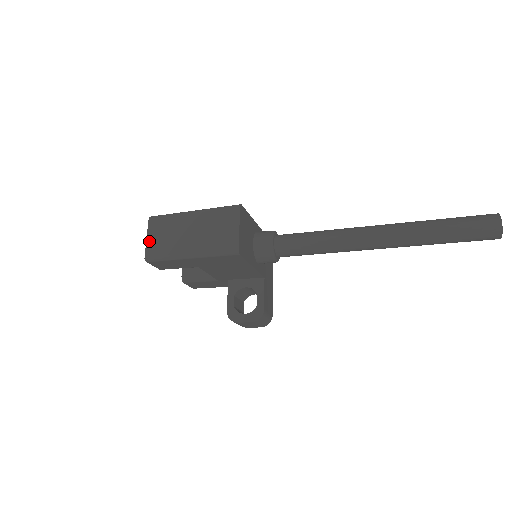
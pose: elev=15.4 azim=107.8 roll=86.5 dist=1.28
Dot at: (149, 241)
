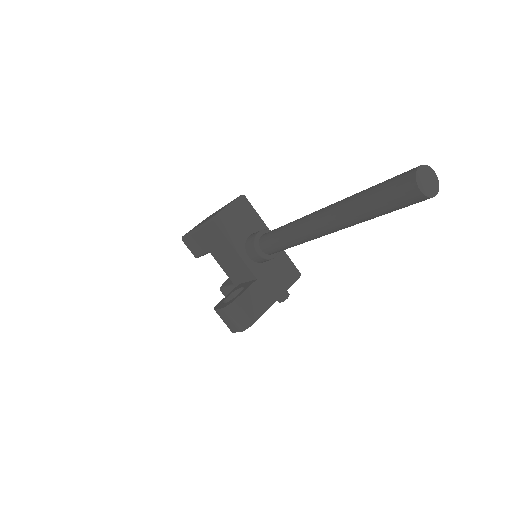
Dot at: occluded
